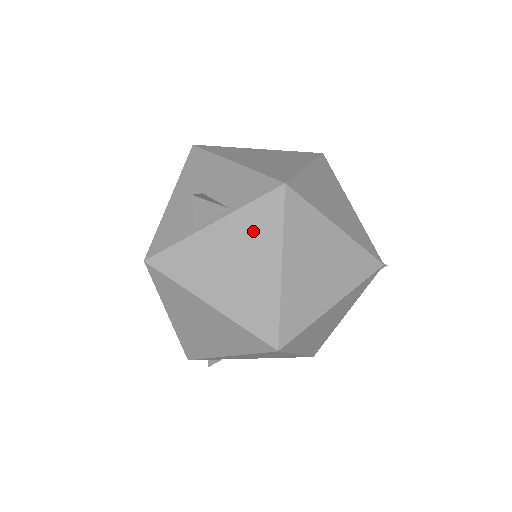
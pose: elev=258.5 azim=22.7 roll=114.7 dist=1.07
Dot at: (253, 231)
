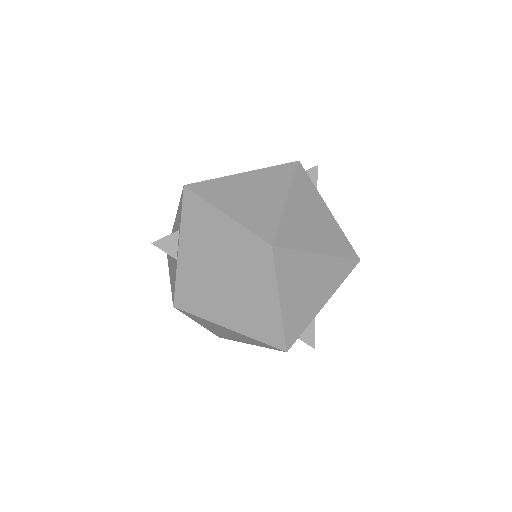
Dot at: (196, 220)
